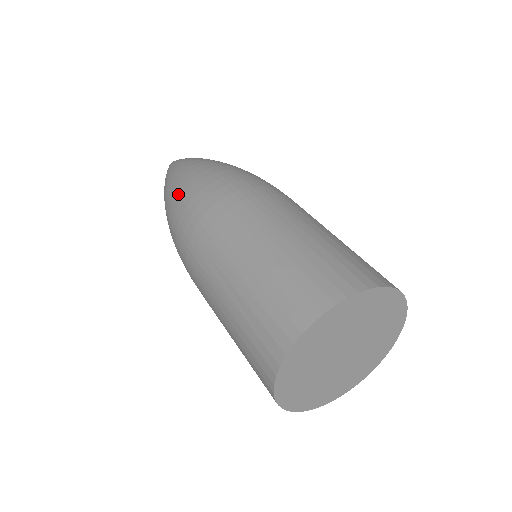
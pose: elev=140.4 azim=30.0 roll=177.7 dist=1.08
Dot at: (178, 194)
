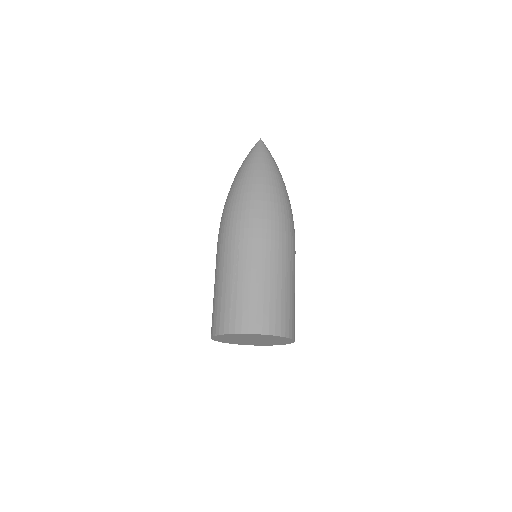
Dot at: (251, 193)
